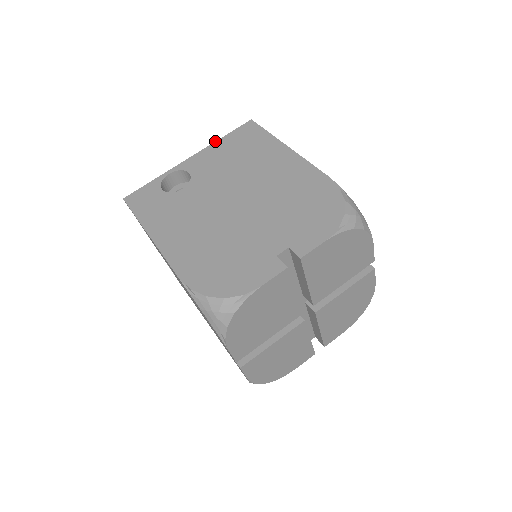
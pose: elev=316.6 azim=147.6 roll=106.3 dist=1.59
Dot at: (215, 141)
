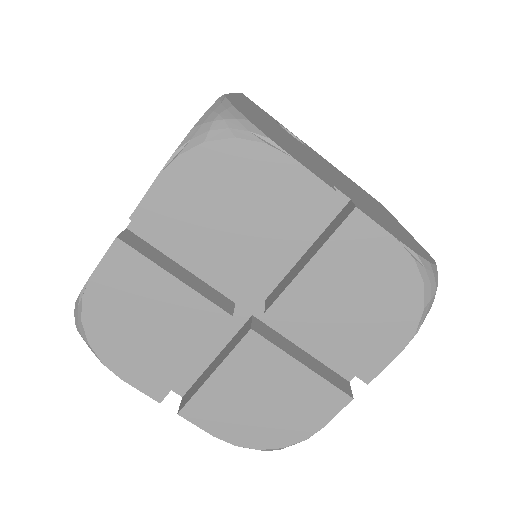
Dot at: occluded
